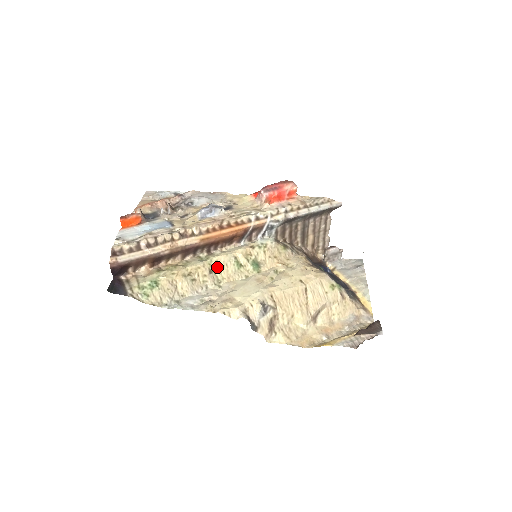
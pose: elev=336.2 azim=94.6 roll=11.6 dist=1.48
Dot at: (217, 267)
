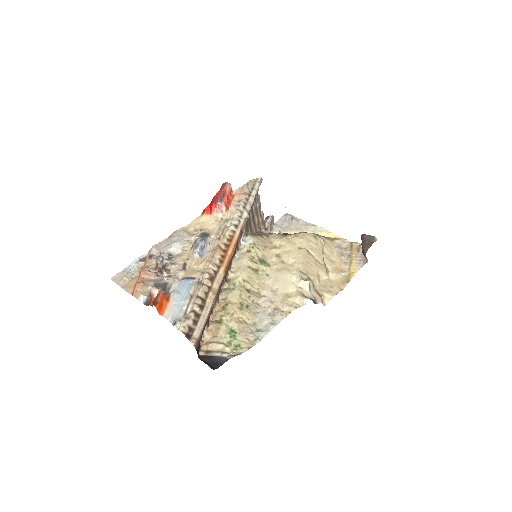
Dot at: (247, 284)
